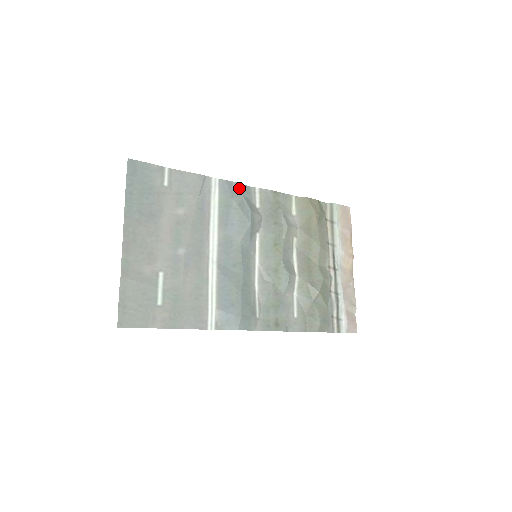
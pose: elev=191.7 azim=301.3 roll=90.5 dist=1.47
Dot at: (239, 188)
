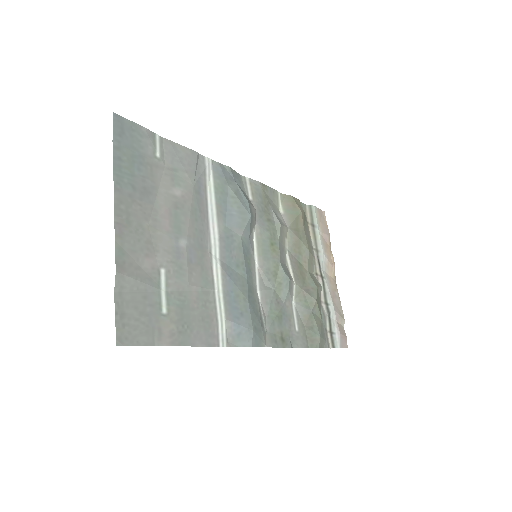
Dot at: (232, 174)
